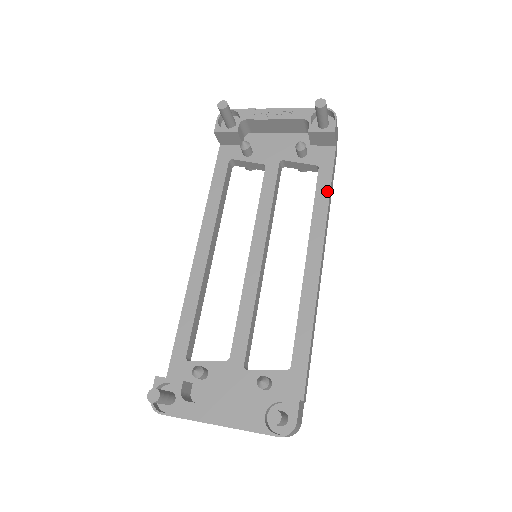
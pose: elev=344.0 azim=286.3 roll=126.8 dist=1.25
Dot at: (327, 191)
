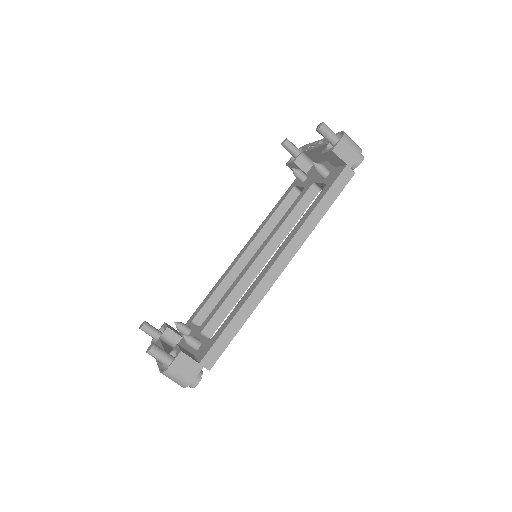
Dot at: (316, 204)
